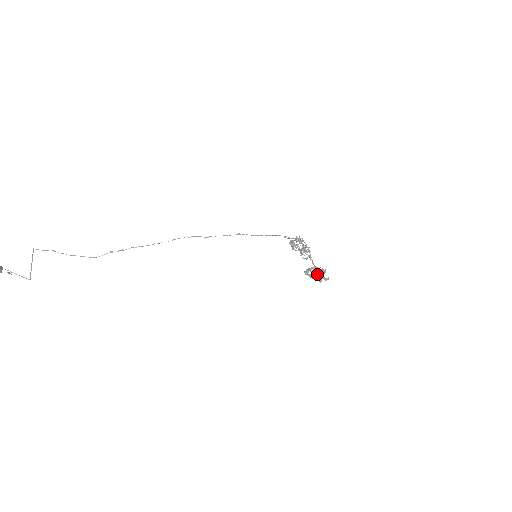
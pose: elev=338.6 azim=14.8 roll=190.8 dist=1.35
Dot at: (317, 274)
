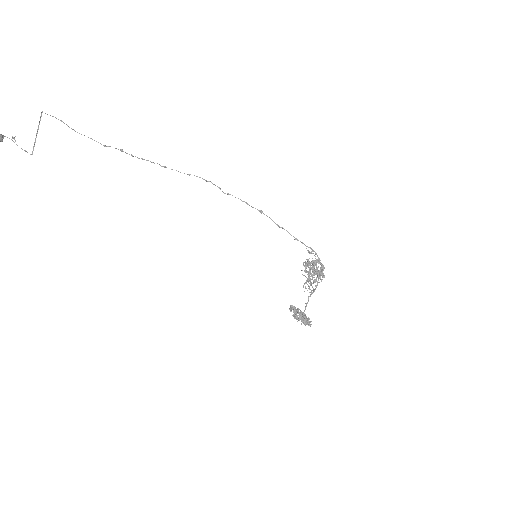
Dot at: (300, 317)
